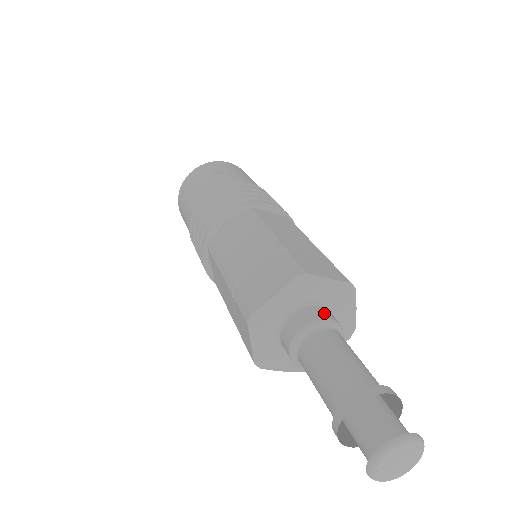
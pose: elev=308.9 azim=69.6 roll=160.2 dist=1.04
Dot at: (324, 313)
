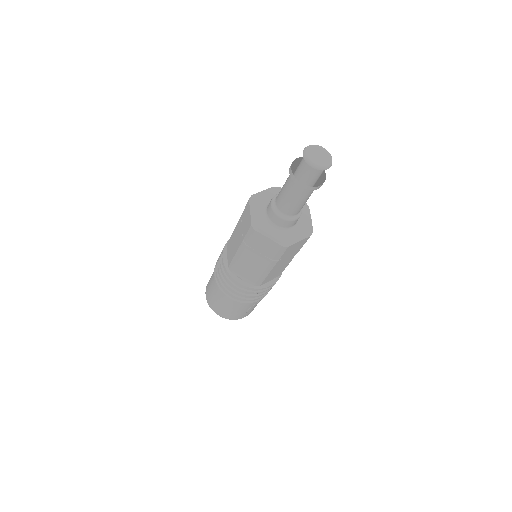
Dot at: occluded
